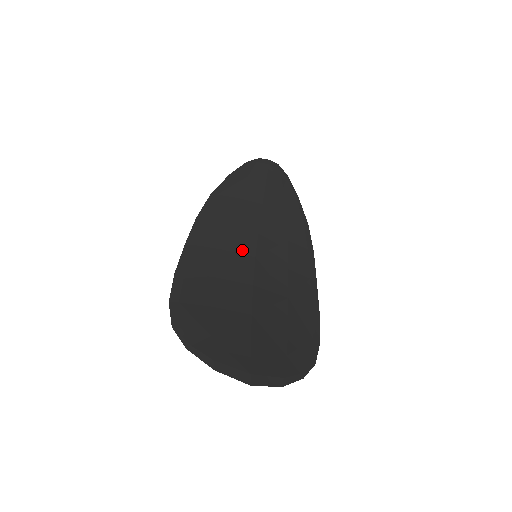
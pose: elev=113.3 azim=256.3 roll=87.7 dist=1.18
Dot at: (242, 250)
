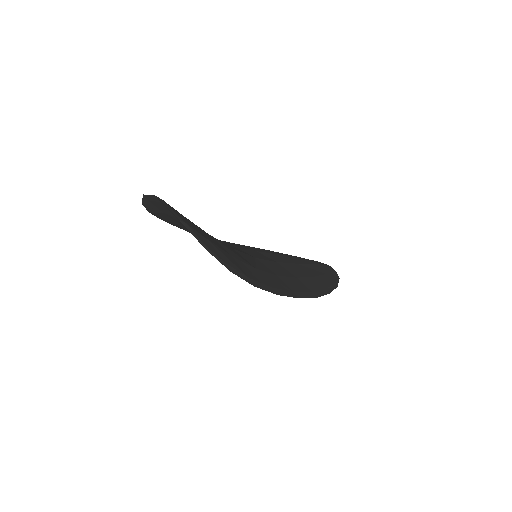
Dot at: (249, 253)
